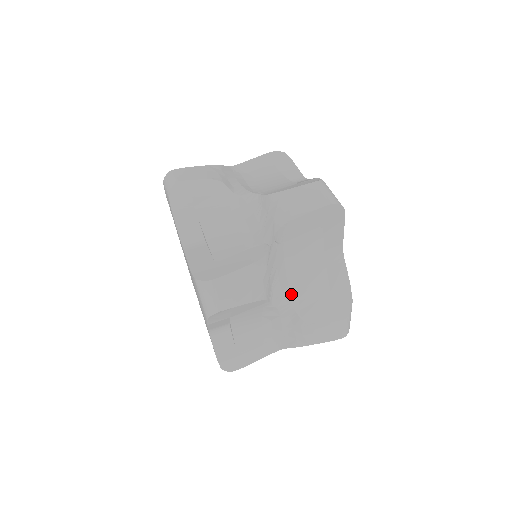
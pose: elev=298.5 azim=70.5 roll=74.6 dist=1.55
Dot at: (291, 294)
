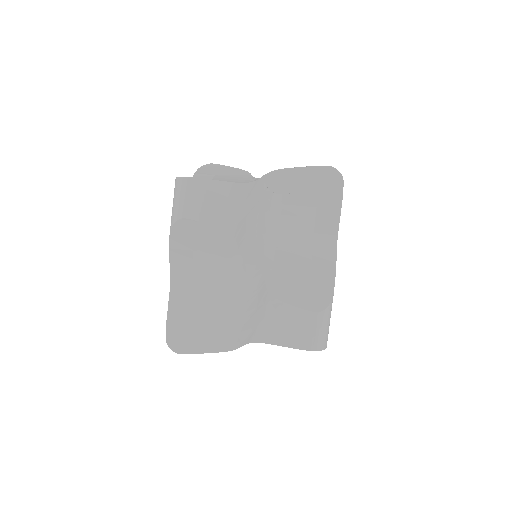
Dot at: (266, 257)
